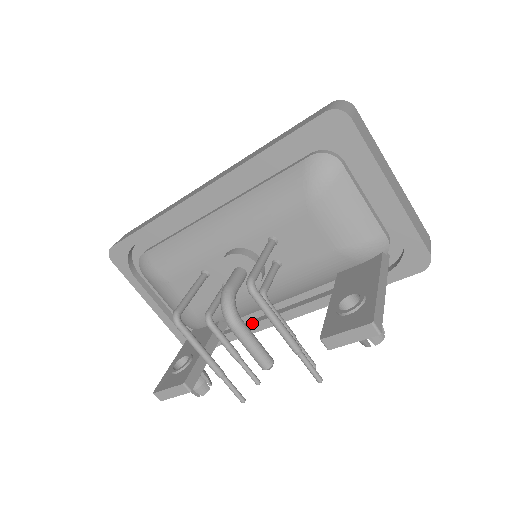
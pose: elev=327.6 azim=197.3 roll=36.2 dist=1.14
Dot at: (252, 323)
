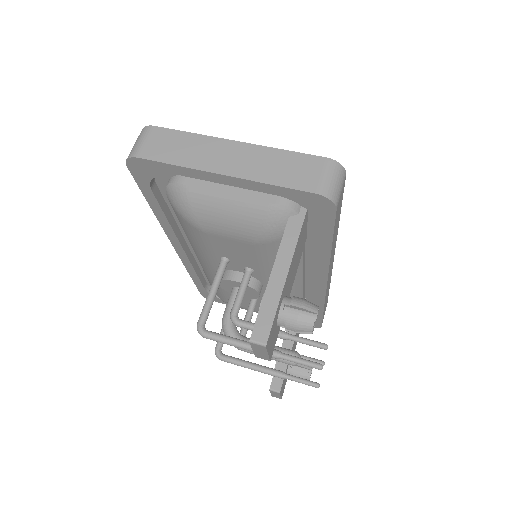
Dot at: (314, 298)
